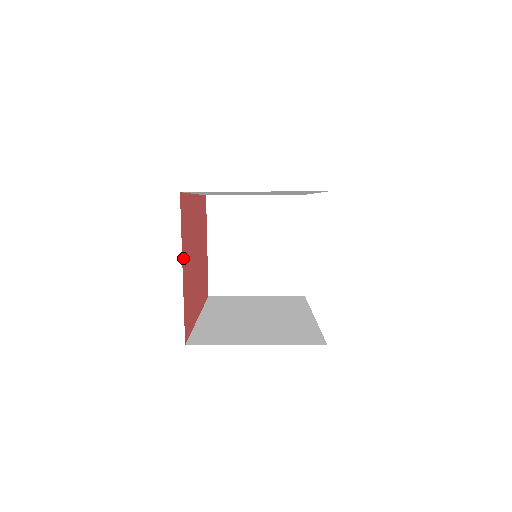
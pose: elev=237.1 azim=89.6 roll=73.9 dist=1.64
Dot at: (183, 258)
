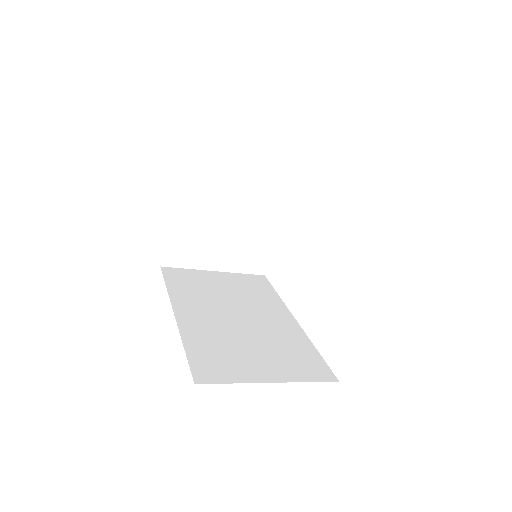
Dot at: occluded
